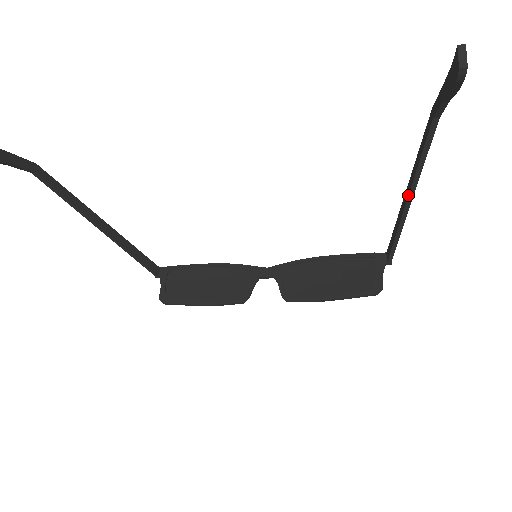
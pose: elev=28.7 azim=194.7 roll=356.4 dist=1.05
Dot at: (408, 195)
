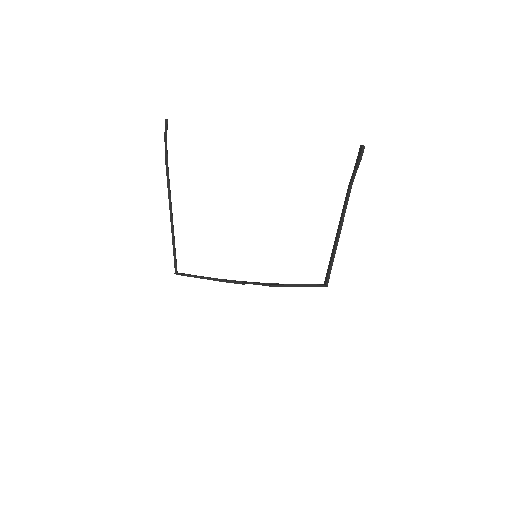
Dot at: (340, 227)
